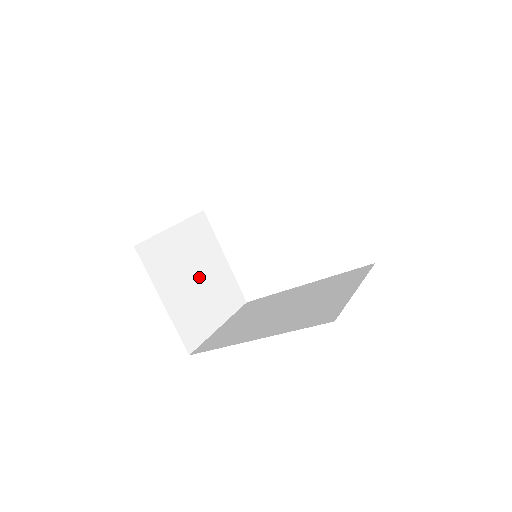
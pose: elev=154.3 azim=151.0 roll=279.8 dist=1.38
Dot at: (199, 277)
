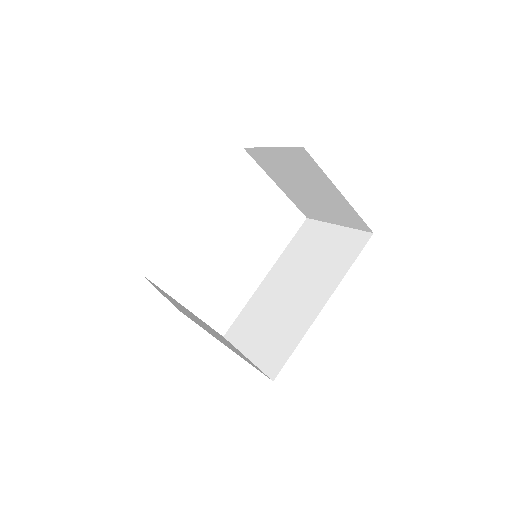
Dot at: (204, 325)
